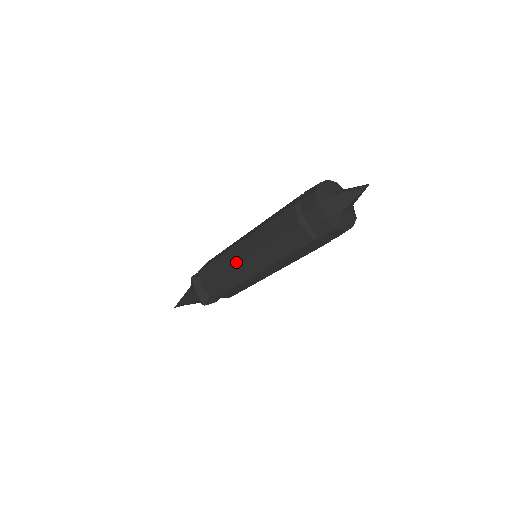
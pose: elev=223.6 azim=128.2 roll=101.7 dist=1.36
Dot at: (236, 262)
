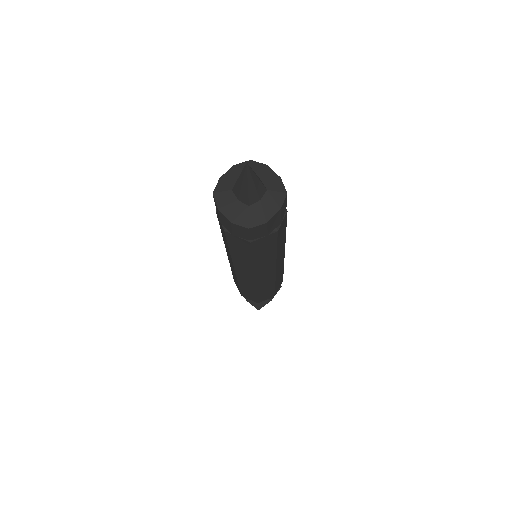
Dot at: (235, 273)
